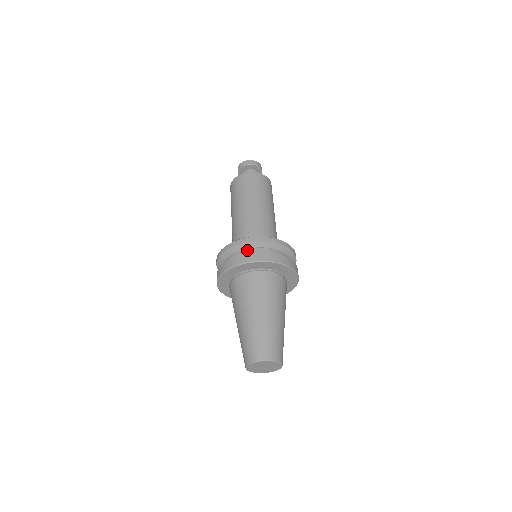
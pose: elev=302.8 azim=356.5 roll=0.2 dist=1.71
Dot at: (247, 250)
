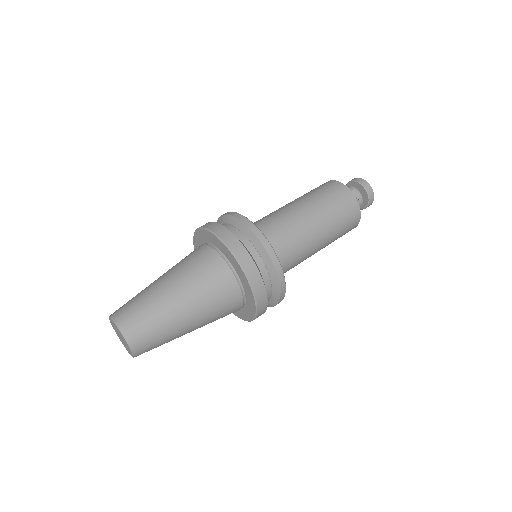
Dot at: (248, 242)
